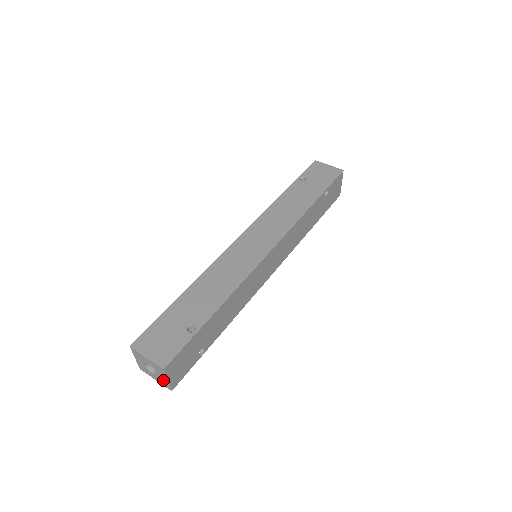
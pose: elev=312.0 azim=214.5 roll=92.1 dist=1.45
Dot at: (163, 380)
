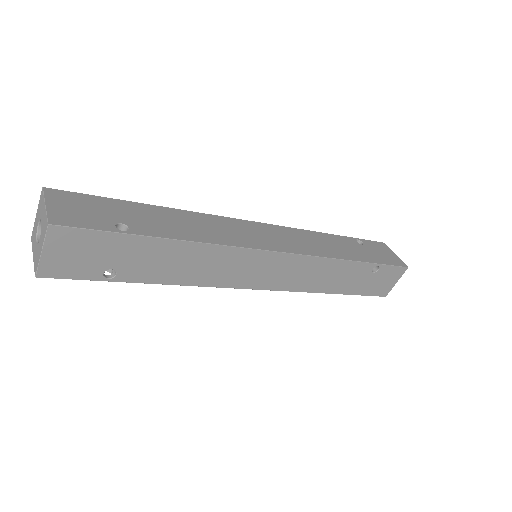
Dot at: (38, 253)
